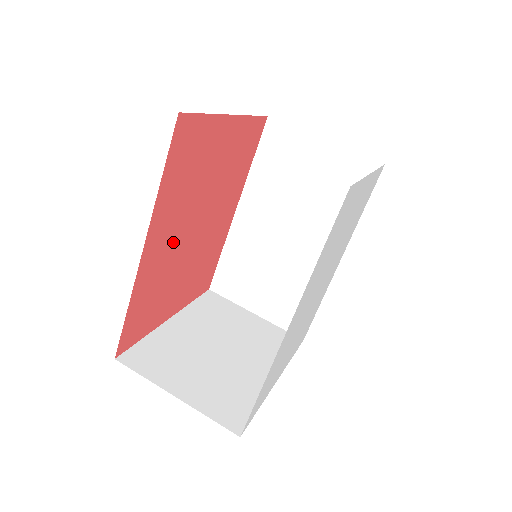
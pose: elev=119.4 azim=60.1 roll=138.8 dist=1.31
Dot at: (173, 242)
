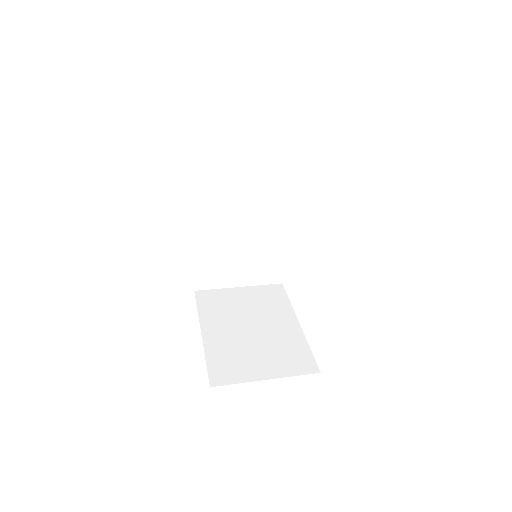
Dot at: occluded
